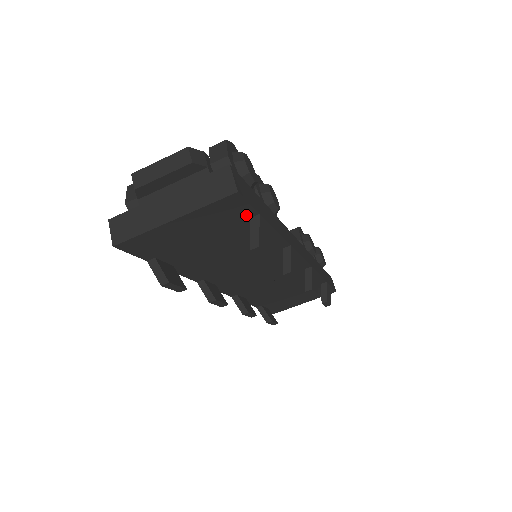
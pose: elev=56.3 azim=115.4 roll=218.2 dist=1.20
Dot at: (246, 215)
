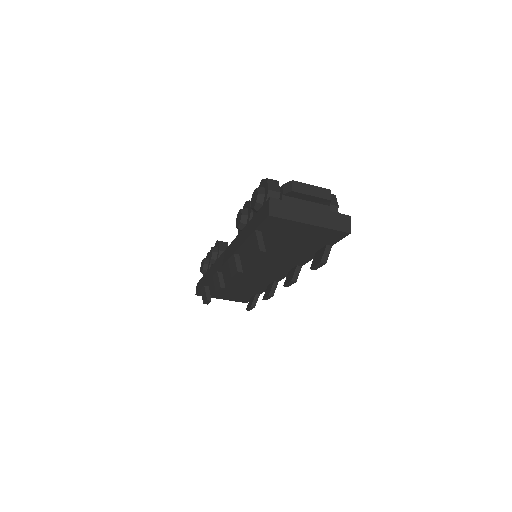
Dot at: (328, 243)
